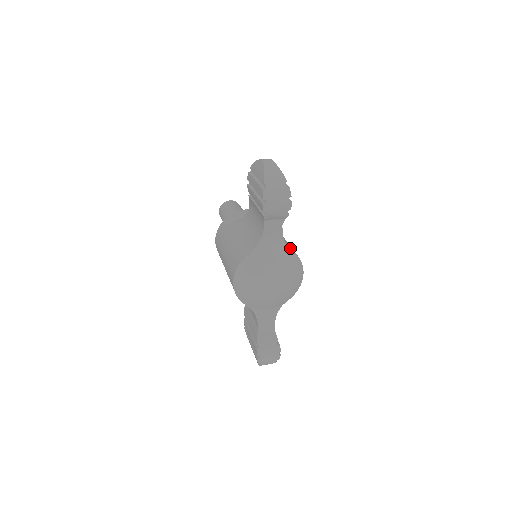
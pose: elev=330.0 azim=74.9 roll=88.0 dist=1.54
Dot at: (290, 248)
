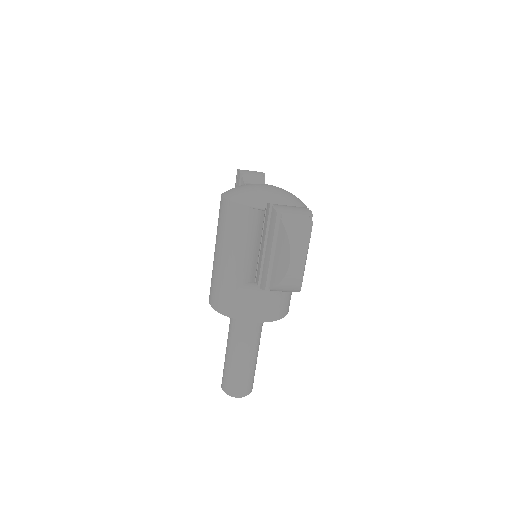
Dot at: occluded
